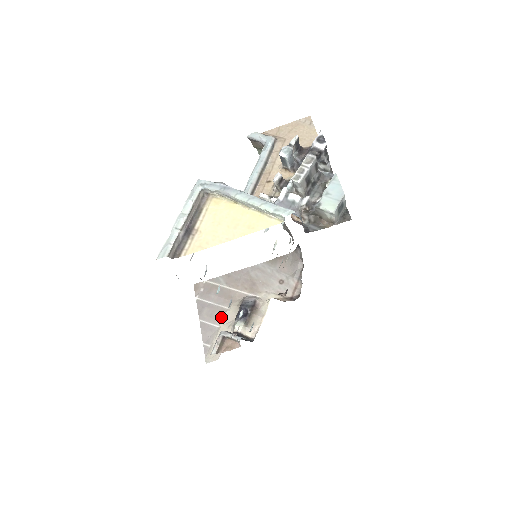
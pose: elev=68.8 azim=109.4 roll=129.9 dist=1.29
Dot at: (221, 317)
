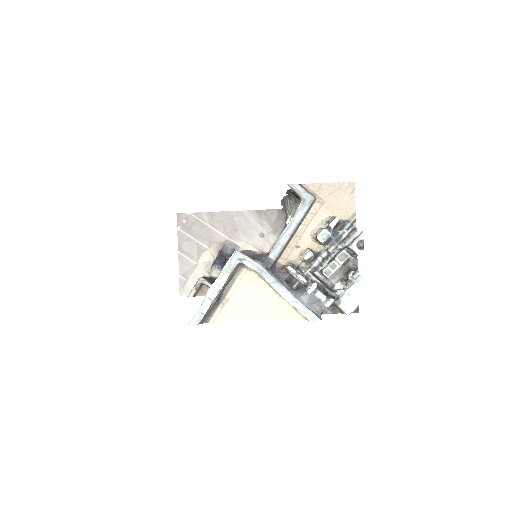
Dot at: (200, 255)
